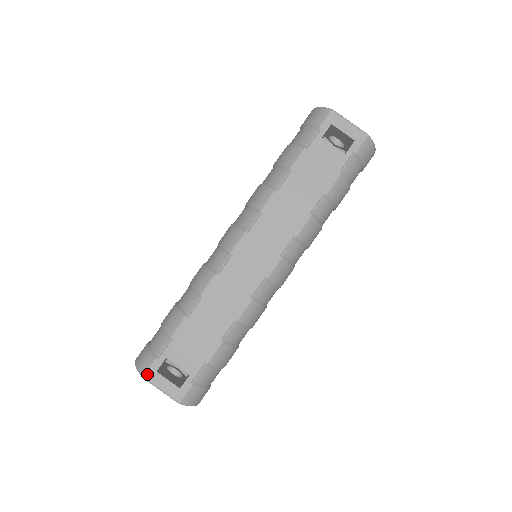
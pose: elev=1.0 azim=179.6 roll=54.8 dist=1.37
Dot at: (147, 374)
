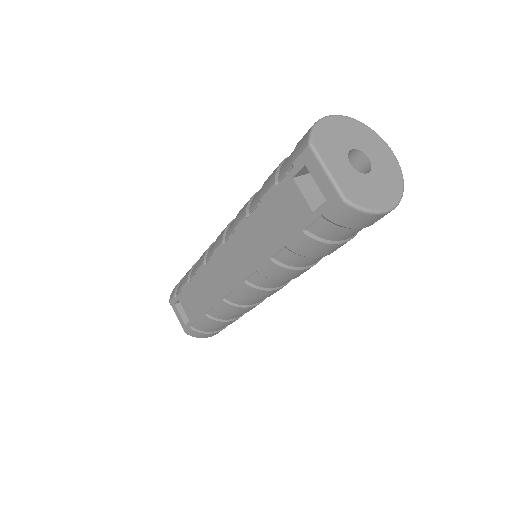
Dot at: (171, 302)
